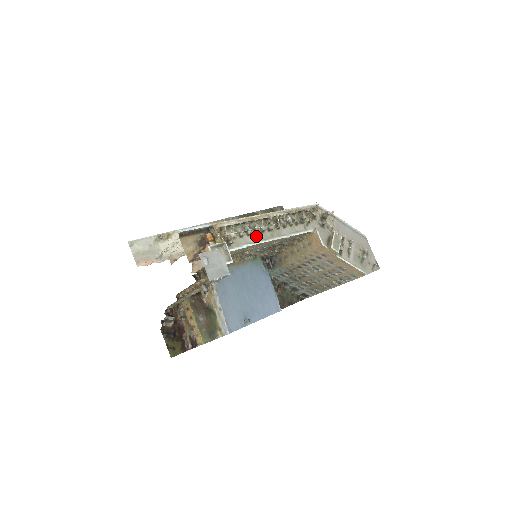
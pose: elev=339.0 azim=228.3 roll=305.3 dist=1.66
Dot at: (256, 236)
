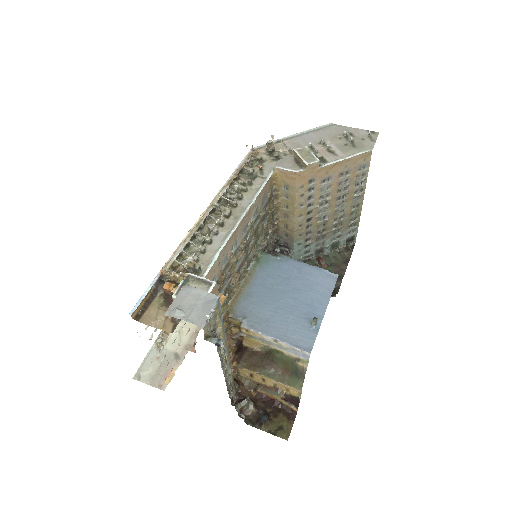
Dot at: (220, 235)
